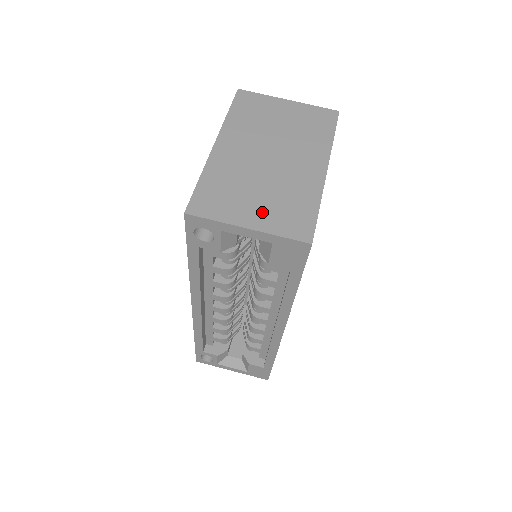
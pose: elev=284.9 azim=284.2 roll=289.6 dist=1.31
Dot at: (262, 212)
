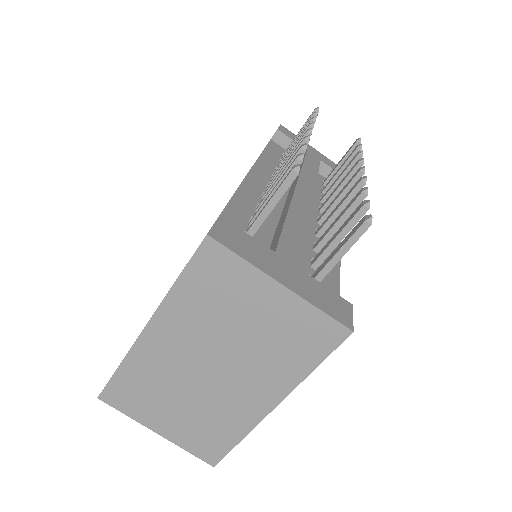
Dot at: (176, 425)
